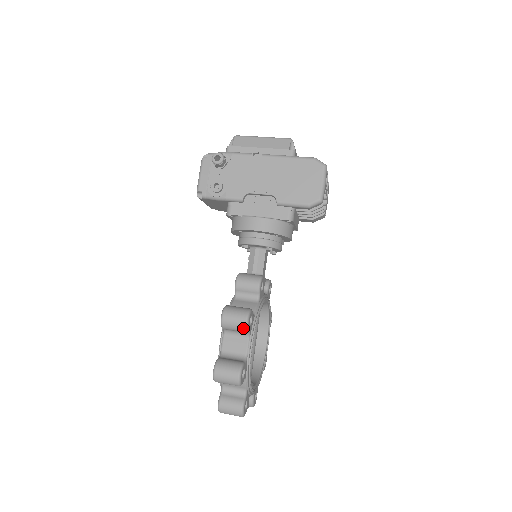
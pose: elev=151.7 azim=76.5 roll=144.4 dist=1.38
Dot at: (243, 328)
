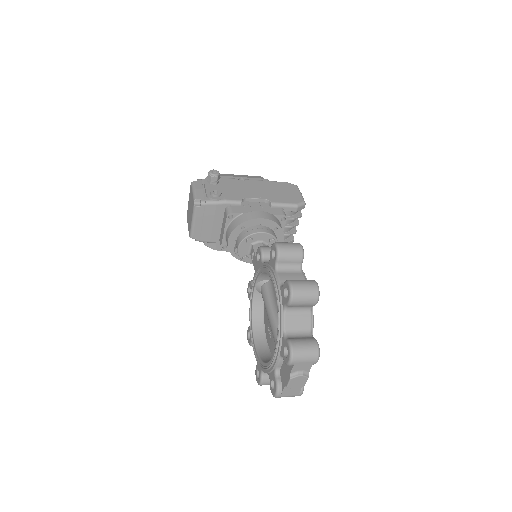
Dot at: (300, 253)
